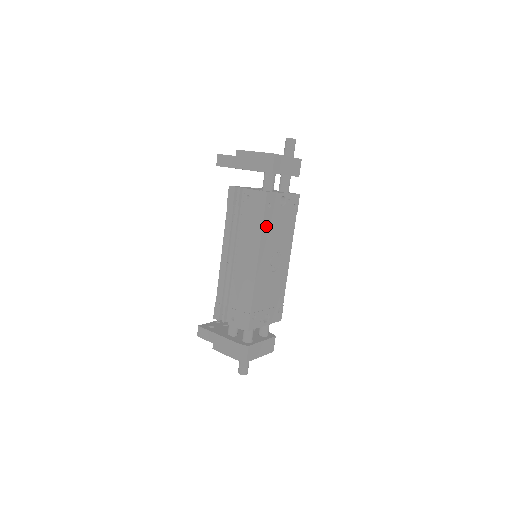
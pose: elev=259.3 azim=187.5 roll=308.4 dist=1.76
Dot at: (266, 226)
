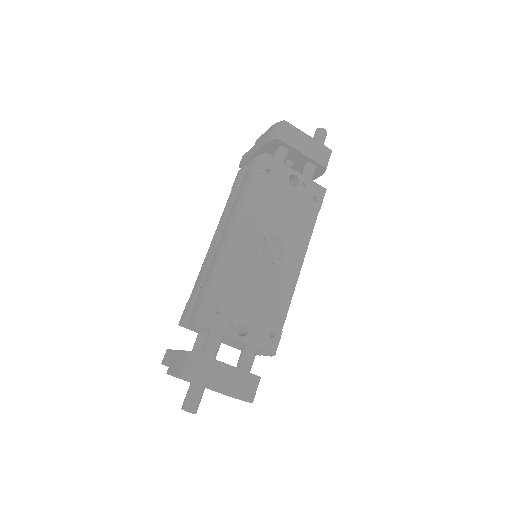
Dot at: (260, 195)
